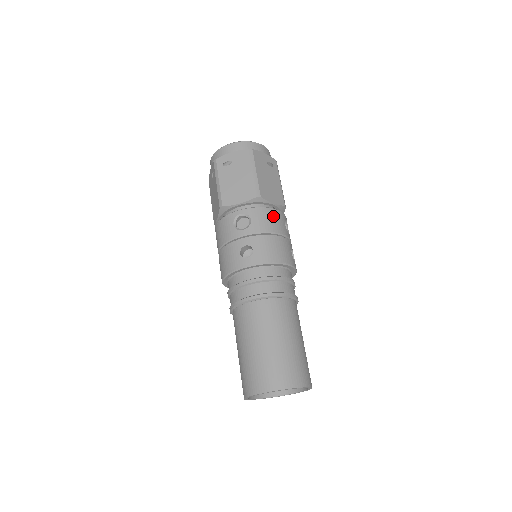
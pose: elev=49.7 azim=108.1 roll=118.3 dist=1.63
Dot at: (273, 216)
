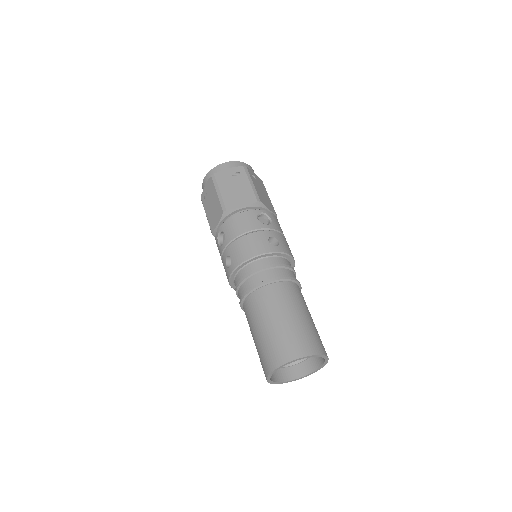
Dot at: (241, 219)
